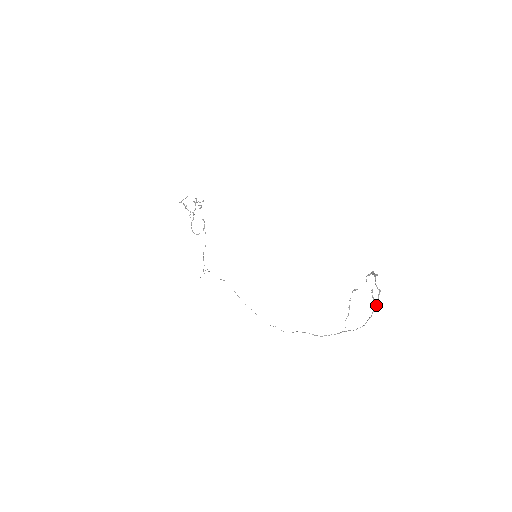
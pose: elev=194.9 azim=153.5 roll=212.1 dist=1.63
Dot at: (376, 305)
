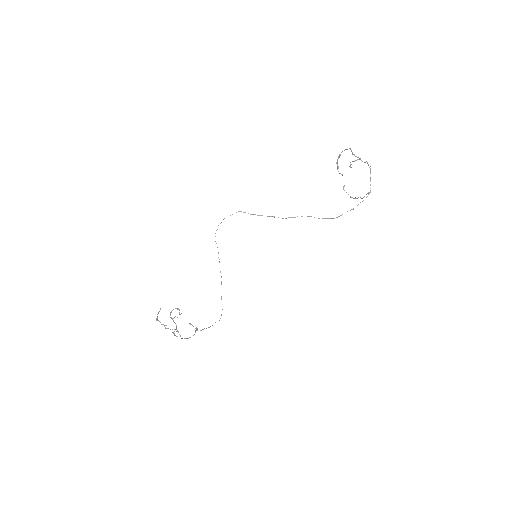
Dot at: (362, 161)
